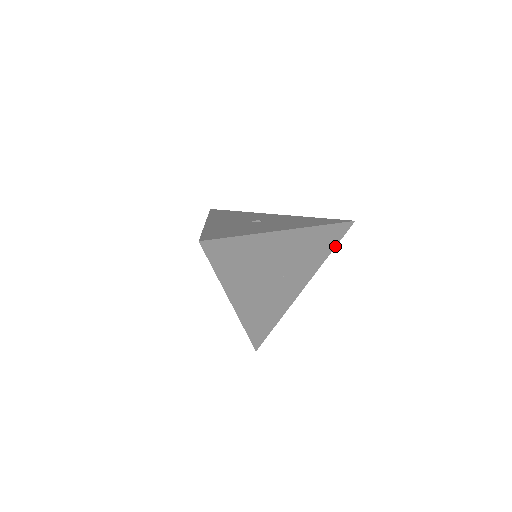
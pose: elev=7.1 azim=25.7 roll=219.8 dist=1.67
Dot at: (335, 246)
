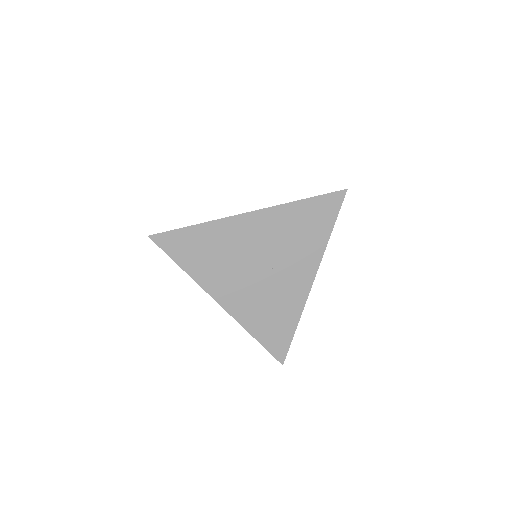
Dot at: (334, 224)
